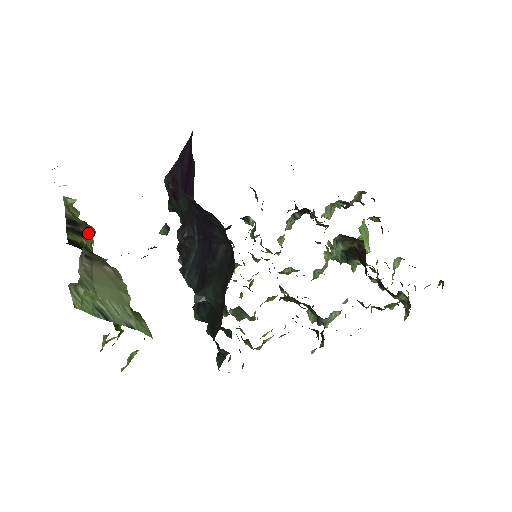
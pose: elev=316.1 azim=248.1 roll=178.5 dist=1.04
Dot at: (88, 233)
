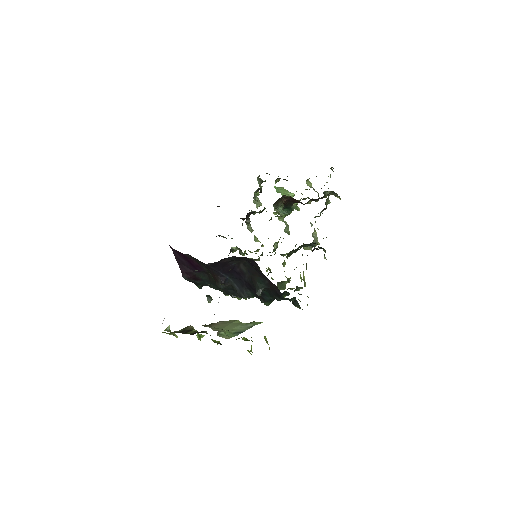
Dot at: (191, 328)
